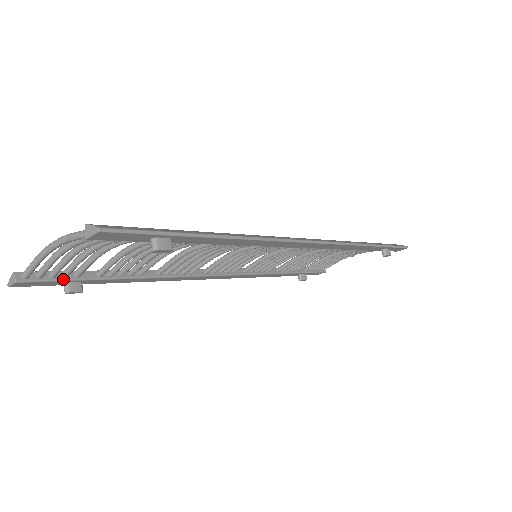
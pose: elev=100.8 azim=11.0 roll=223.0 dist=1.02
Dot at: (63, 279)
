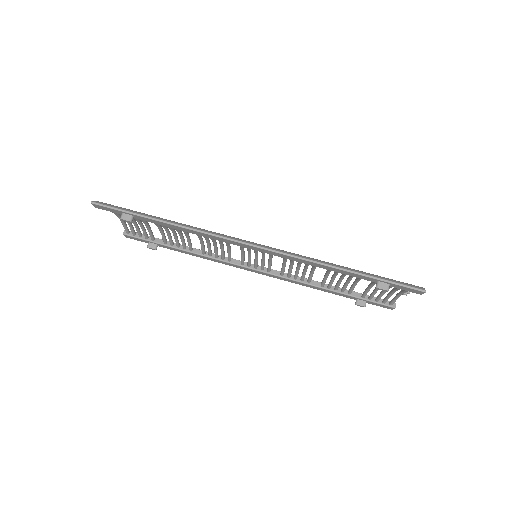
Dot at: (145, 239)
